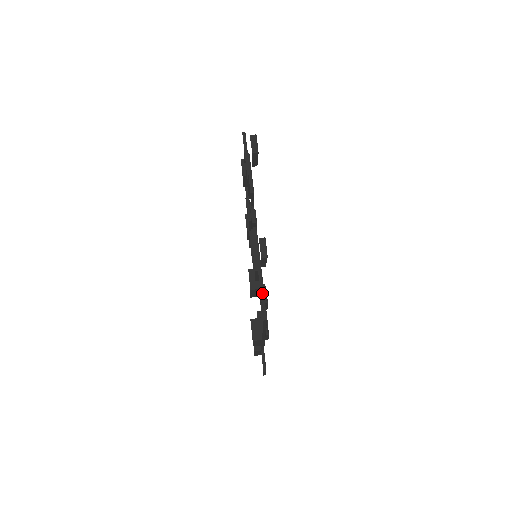
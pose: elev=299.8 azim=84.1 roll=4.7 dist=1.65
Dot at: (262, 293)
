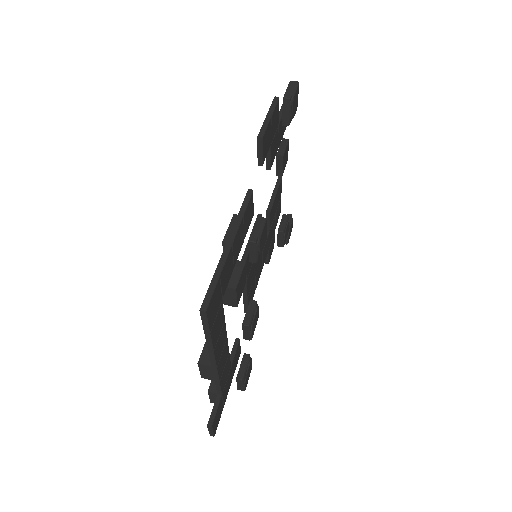
Dot at: (217, 273)
